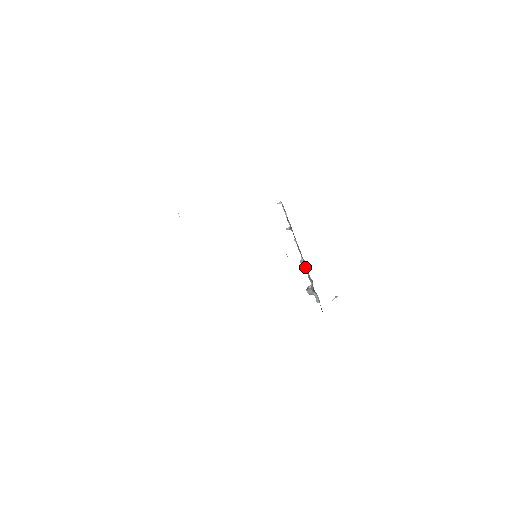
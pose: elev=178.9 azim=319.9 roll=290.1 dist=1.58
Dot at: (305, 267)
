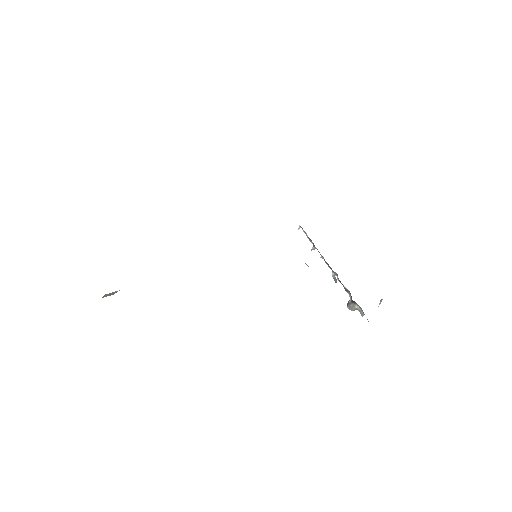
Dot at: (338, 280)
